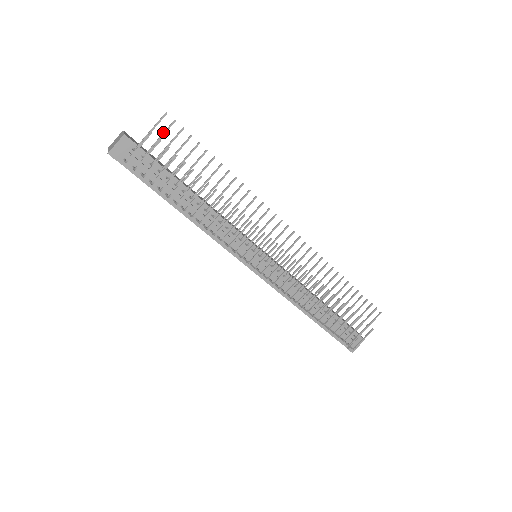
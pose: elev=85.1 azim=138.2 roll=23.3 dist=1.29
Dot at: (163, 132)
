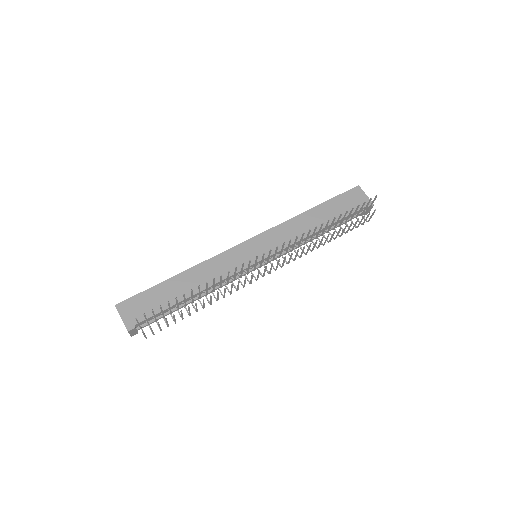
Dot at: (145, 318)
